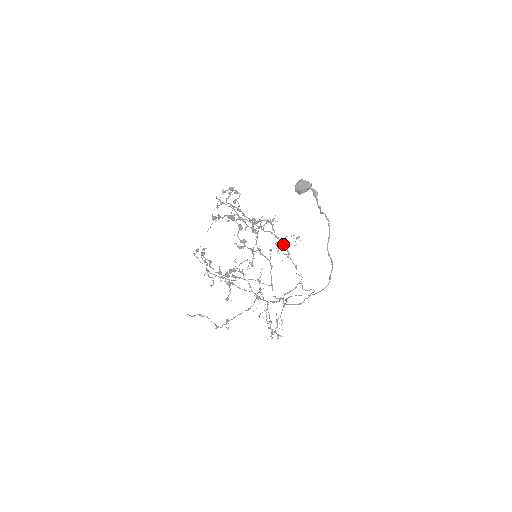
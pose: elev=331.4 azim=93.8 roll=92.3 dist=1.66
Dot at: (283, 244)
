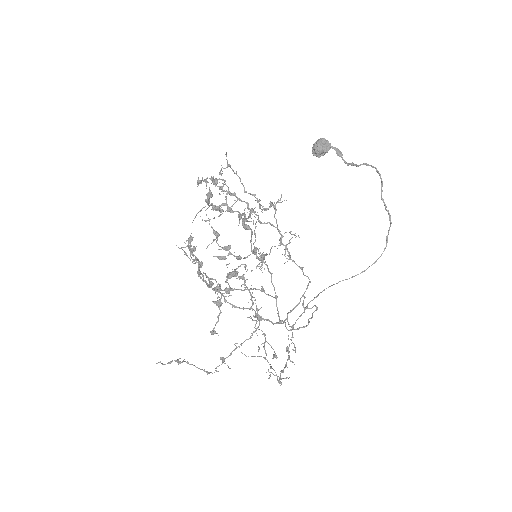
Dot at: (282, 243)
